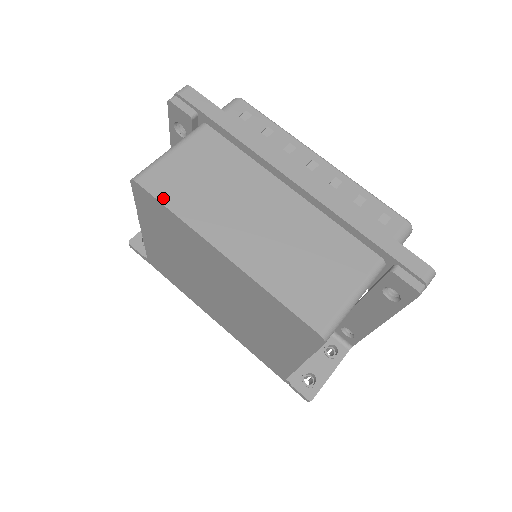
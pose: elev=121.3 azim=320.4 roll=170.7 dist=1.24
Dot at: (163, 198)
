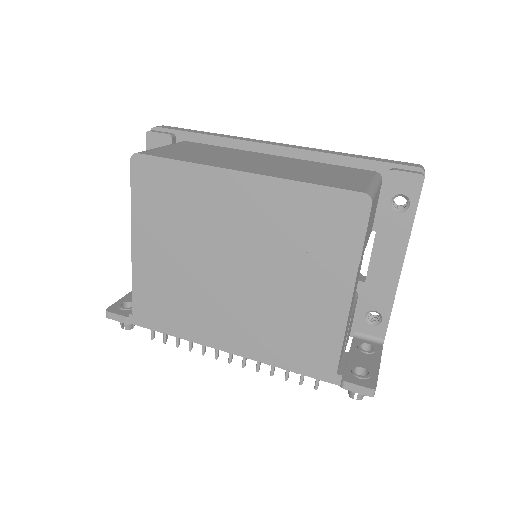
Dot at: (168, 157)
